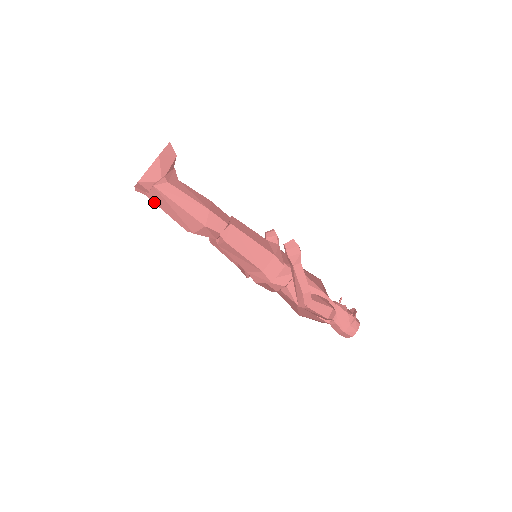
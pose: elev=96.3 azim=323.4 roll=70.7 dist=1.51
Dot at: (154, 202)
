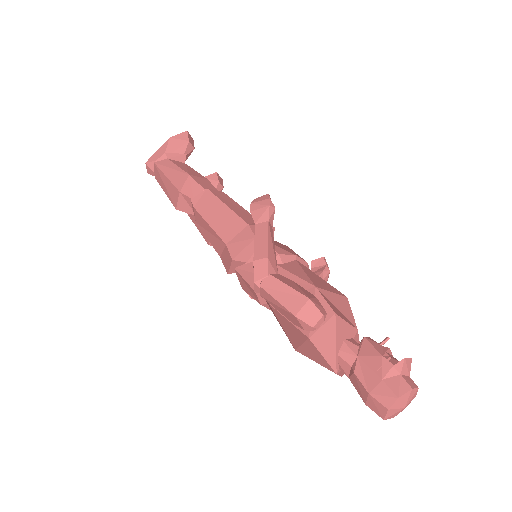
Dot at: (191, 219)
